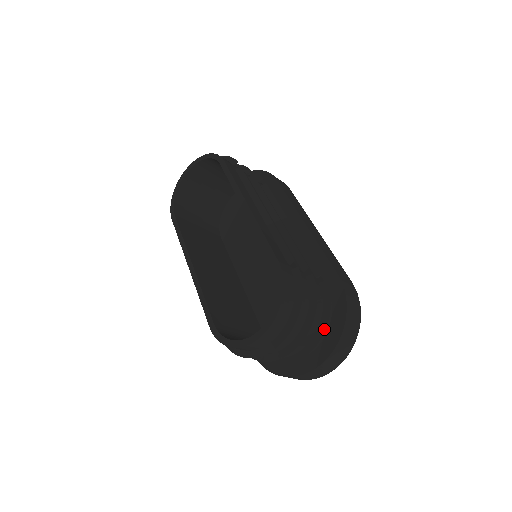
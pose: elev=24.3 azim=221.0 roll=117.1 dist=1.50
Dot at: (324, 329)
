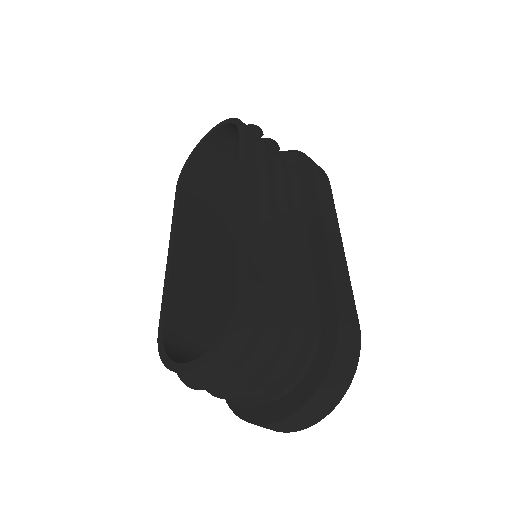
Dot at: (293, 378)
